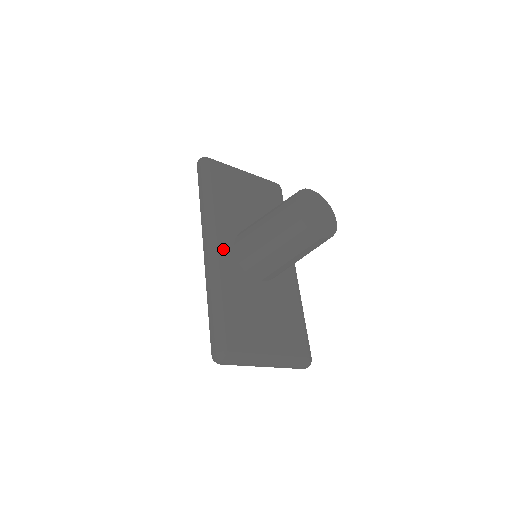
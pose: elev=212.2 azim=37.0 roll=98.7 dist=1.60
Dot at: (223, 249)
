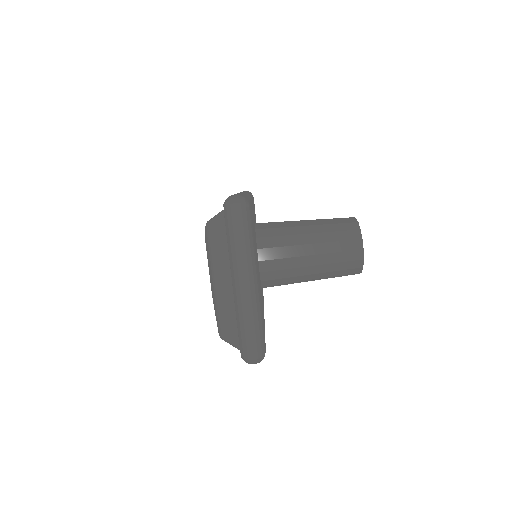
Dot at: occluded
